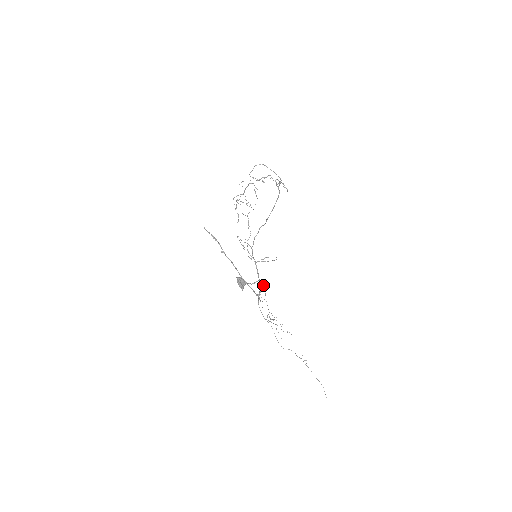
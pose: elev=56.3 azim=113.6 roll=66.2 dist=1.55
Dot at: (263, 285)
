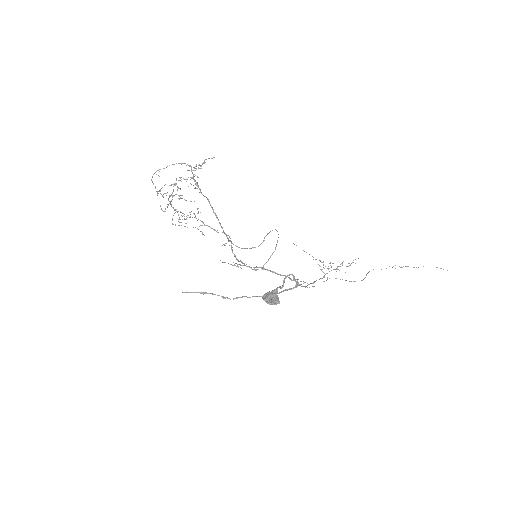
Dot at: (292, 275)
